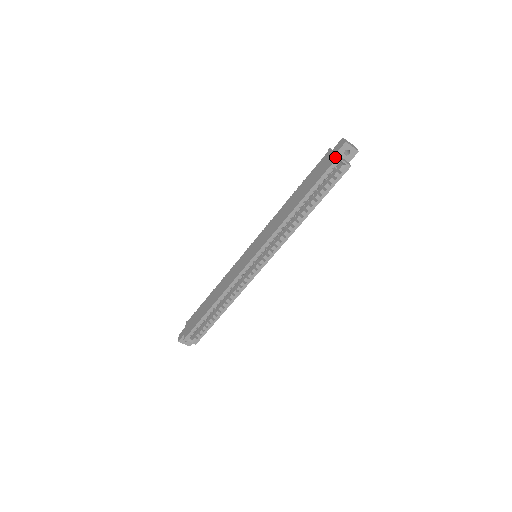
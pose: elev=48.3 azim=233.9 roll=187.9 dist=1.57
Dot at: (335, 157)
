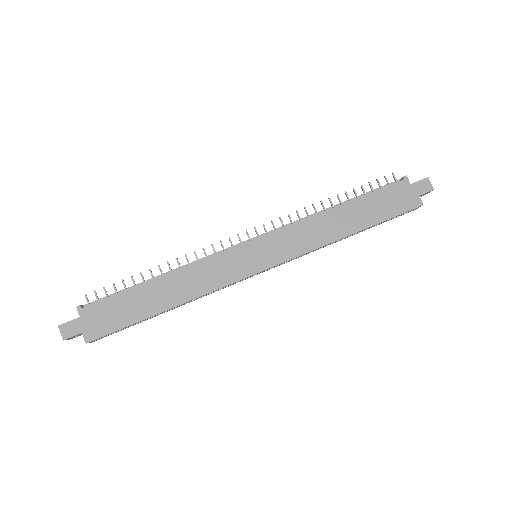
Dot at: (420, 202)
